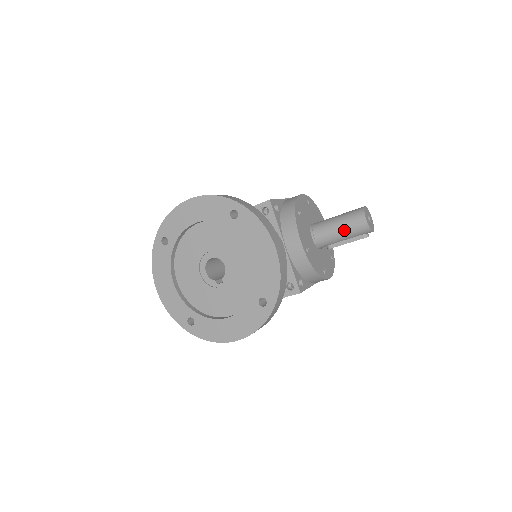
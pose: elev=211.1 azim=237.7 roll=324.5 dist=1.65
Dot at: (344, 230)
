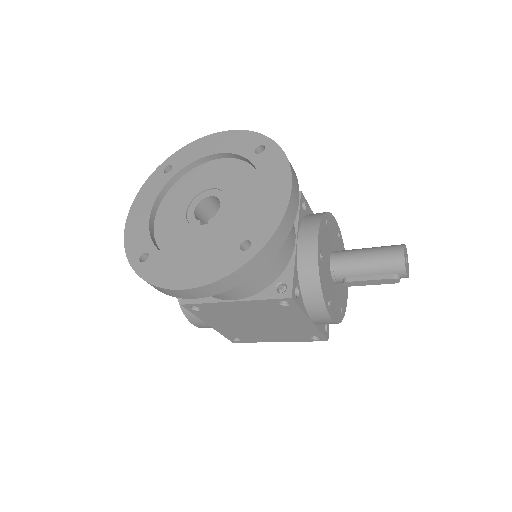
Dot at: (372, 259)
